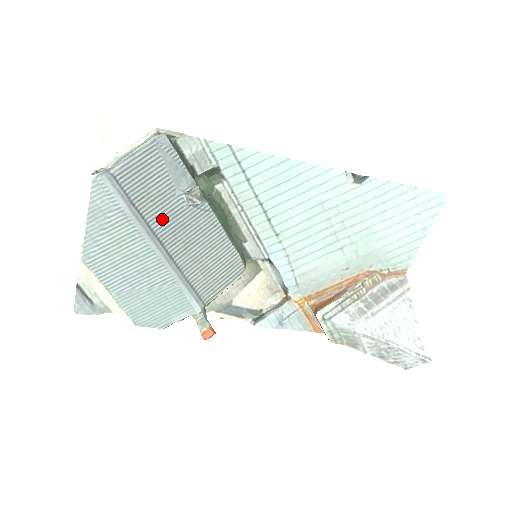
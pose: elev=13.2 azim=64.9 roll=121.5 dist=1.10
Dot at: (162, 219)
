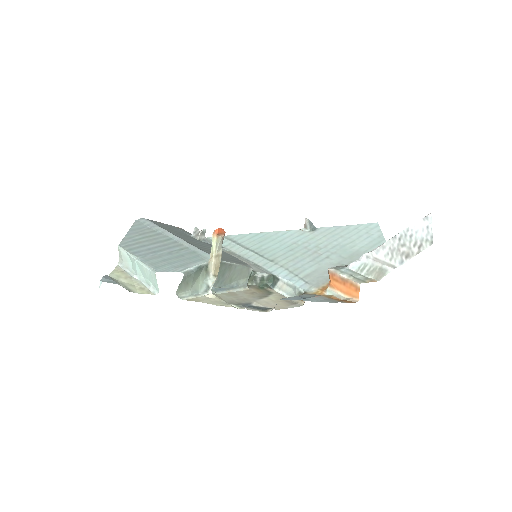
Dot at: (179, 235)
